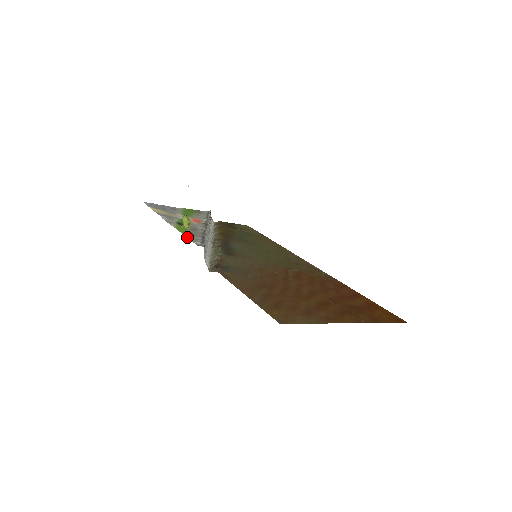
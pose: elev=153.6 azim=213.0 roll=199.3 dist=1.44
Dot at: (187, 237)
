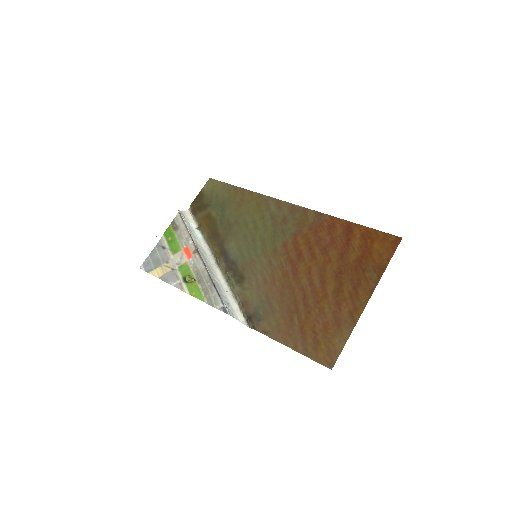
Dot at: (208, 303)
